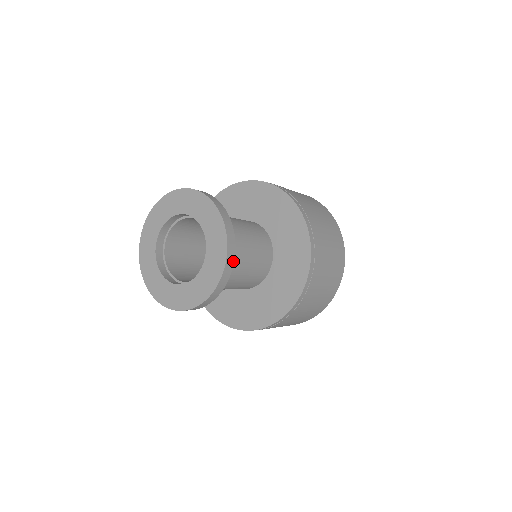
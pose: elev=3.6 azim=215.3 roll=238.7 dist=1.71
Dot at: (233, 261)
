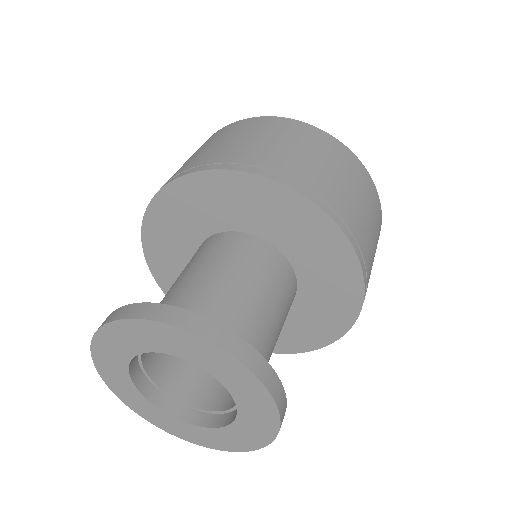
Dot at: (260, 357)
